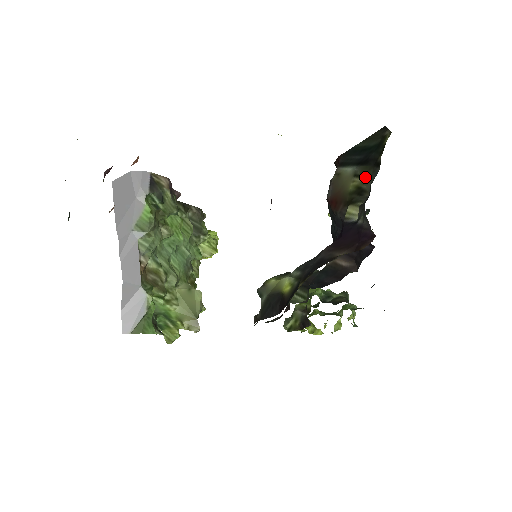
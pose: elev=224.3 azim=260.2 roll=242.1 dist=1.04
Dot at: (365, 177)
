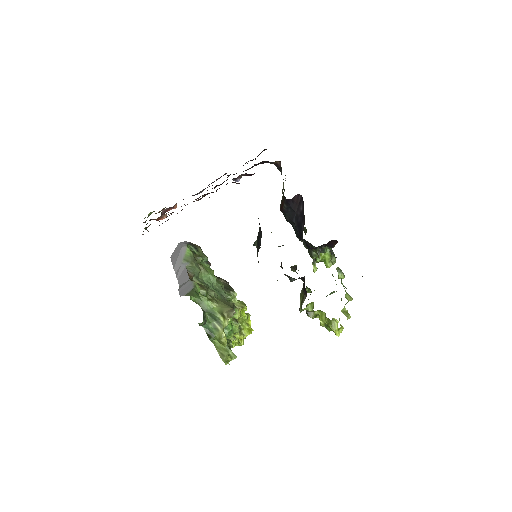
Dot at: occluded
